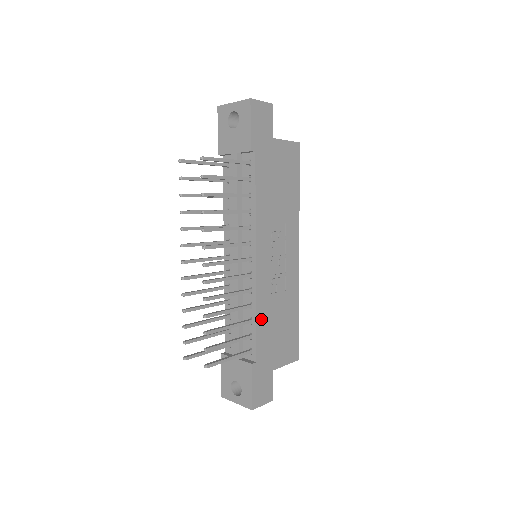
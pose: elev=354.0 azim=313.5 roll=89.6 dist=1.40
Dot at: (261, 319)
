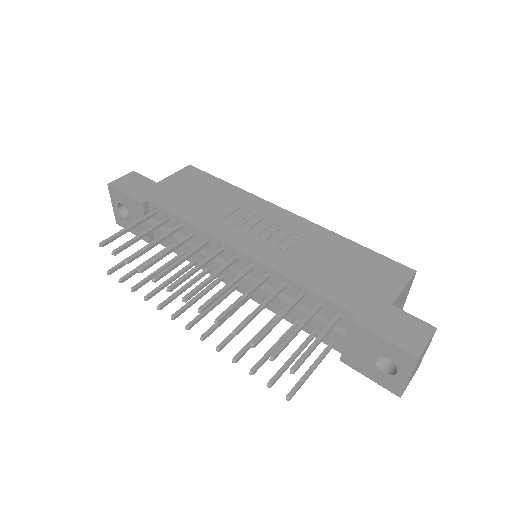
Dot at: (308, 280)
